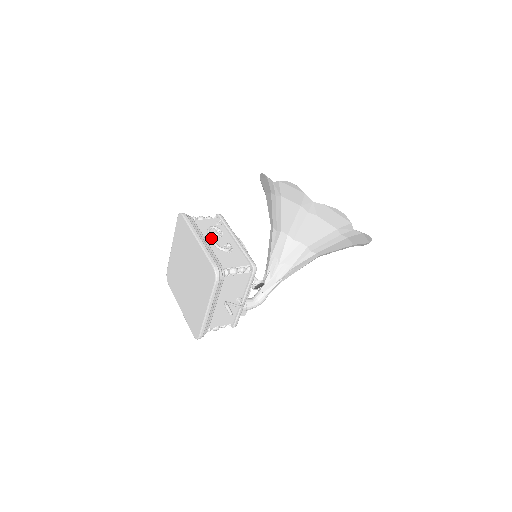
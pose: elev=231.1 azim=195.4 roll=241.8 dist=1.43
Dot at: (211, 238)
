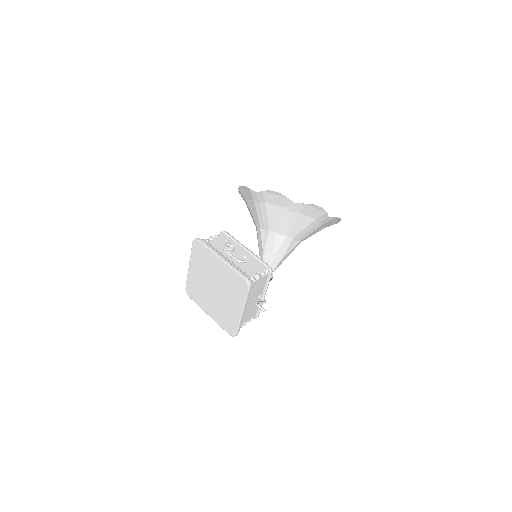
Dot at: (230, 254)
